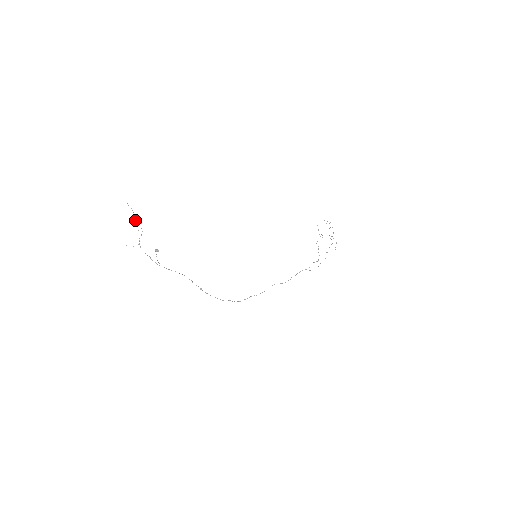
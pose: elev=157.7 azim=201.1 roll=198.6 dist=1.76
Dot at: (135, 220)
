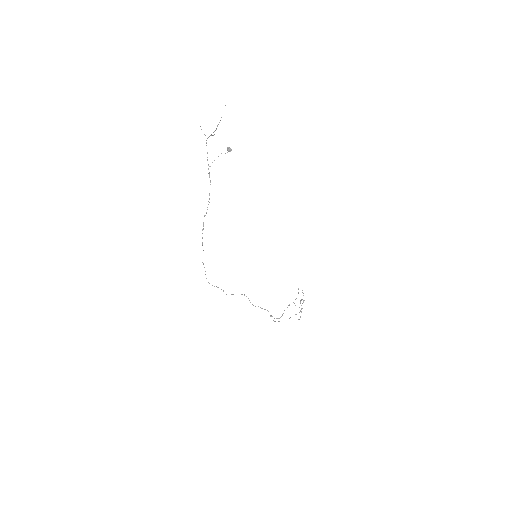
Dot at: (219, 122)
